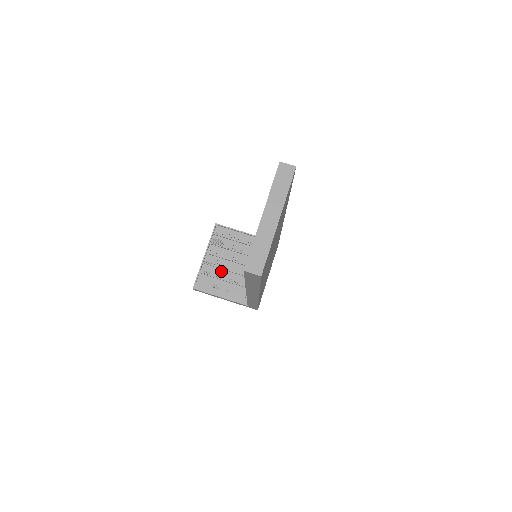
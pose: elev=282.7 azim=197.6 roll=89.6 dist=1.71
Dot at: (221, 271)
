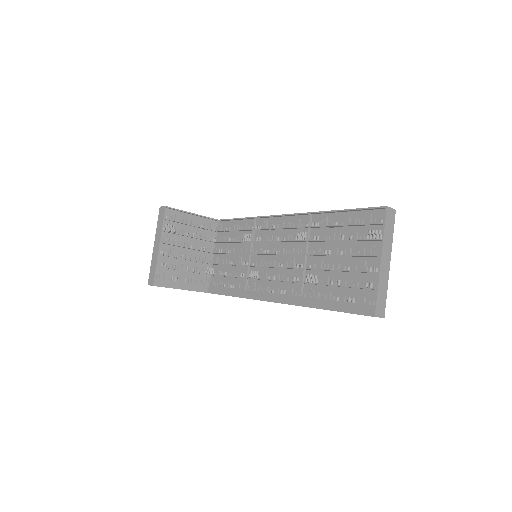
Dot at: (177, 260)
